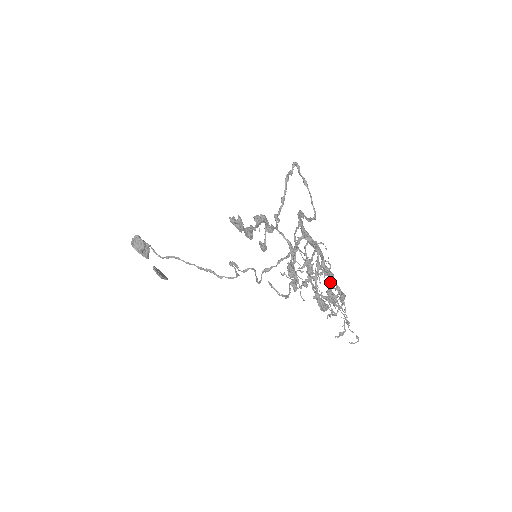
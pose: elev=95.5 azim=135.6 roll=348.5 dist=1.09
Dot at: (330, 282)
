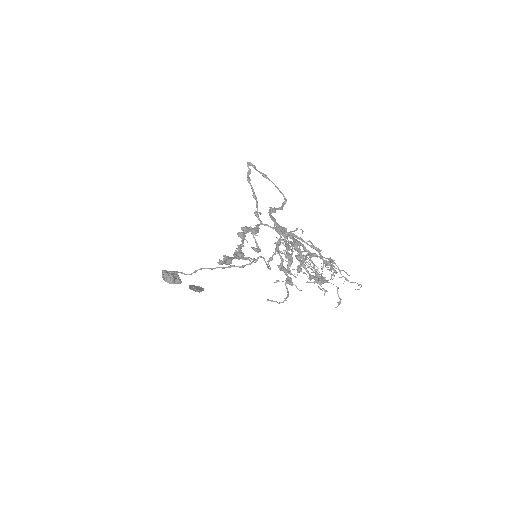
Dot at: (314, 266)
